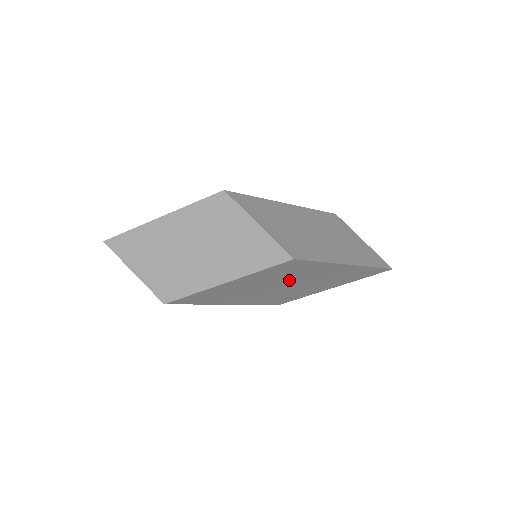
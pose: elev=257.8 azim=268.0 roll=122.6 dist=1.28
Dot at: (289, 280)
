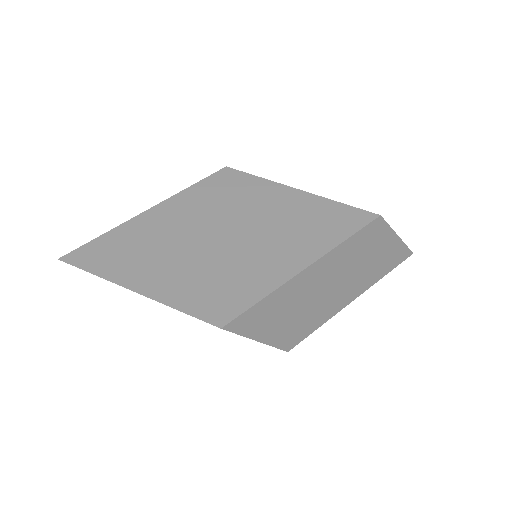
Dot at: occluded
